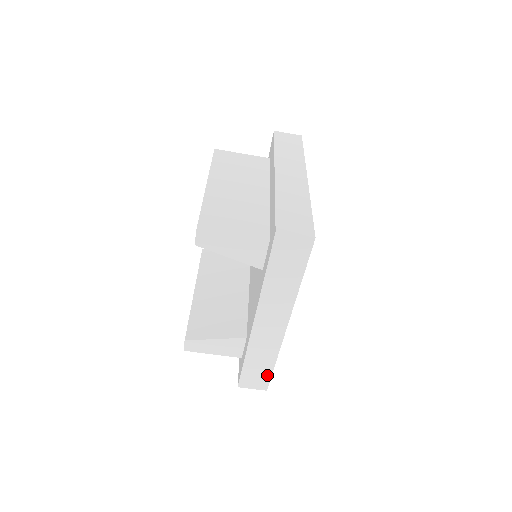
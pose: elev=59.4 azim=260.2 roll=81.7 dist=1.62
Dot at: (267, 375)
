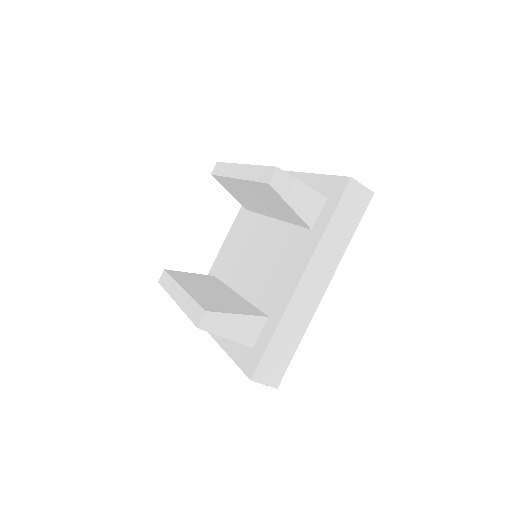
Dot at: (286, 362)
